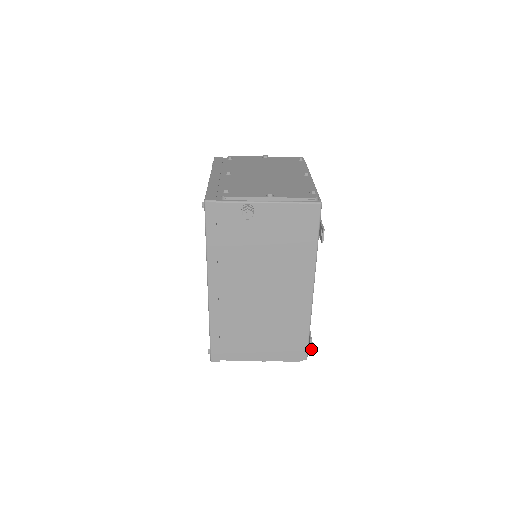
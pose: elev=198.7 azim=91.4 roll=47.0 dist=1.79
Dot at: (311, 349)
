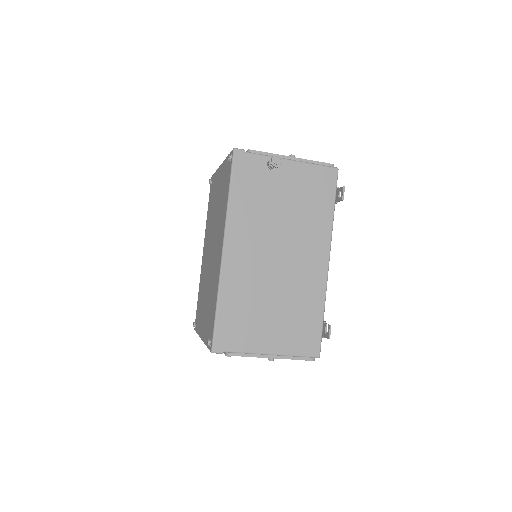
Dot at: (329, 331)
